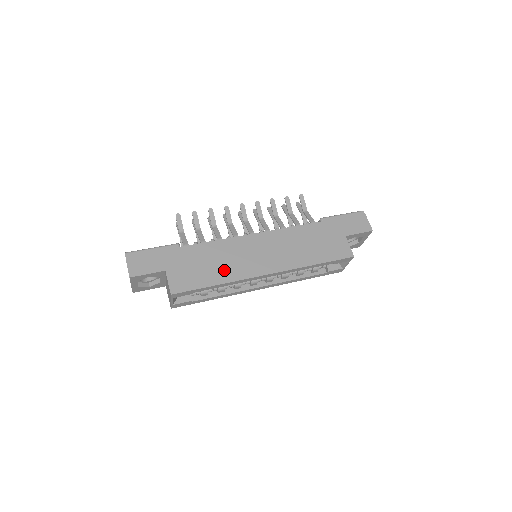
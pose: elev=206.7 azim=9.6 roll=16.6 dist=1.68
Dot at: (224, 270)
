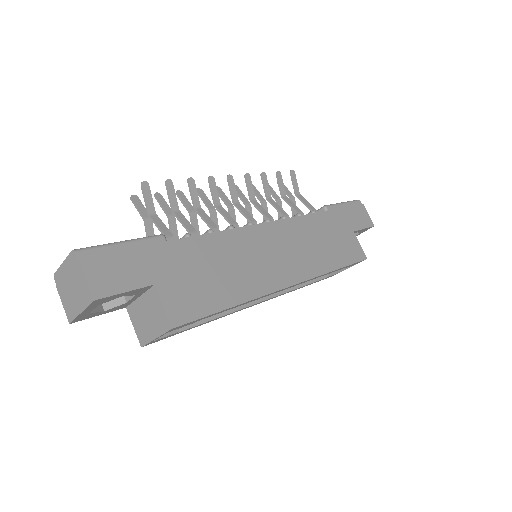
Dot at: (239, 281)
